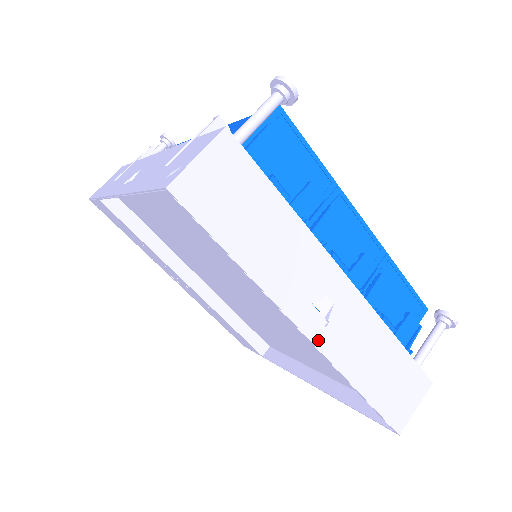
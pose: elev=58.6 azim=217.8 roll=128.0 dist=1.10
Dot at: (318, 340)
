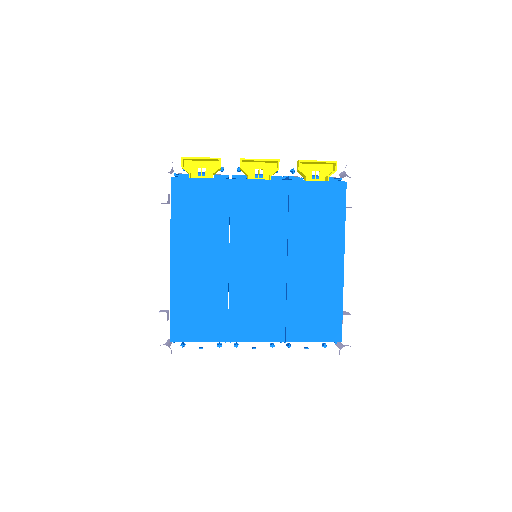
Dot at: occluded
